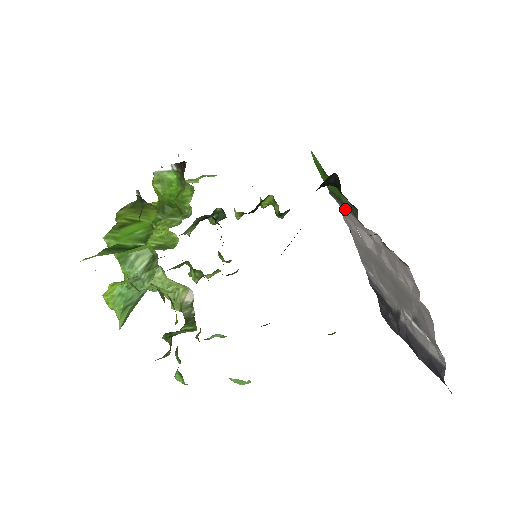
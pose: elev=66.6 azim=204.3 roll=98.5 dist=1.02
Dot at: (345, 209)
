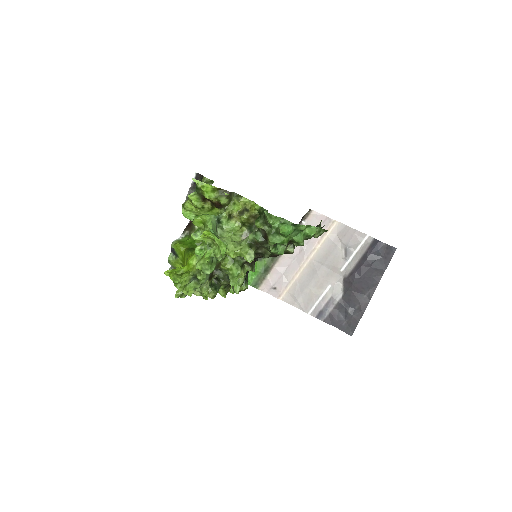
Dot at: (271, 275)
